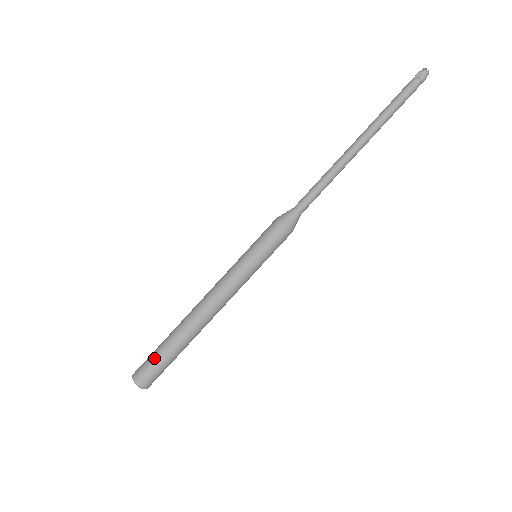
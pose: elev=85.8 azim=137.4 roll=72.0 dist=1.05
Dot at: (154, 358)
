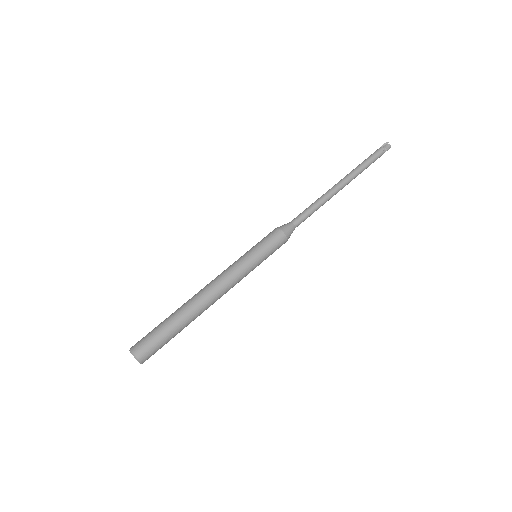
Dot at: (153, 330)
